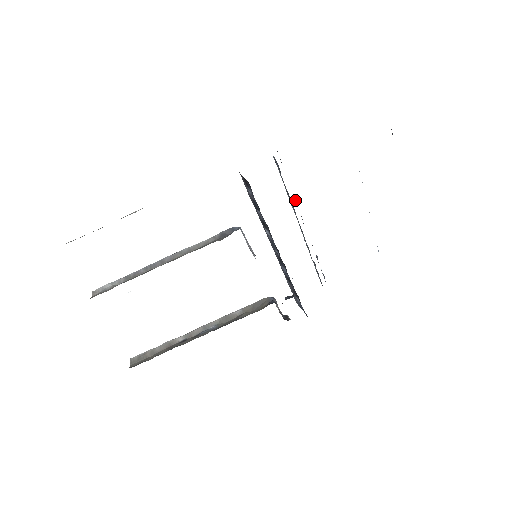
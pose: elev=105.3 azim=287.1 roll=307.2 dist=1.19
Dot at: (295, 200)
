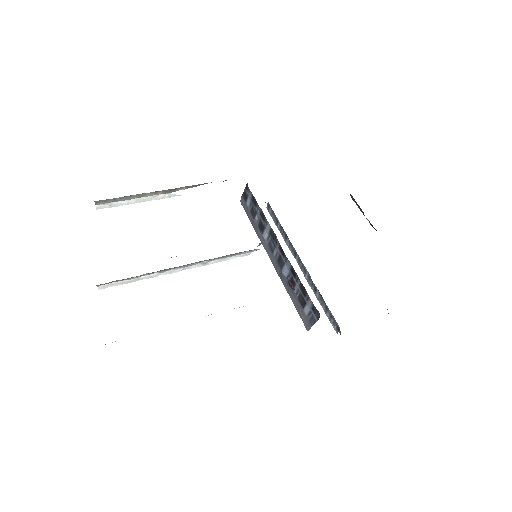
Dot at: occluded
